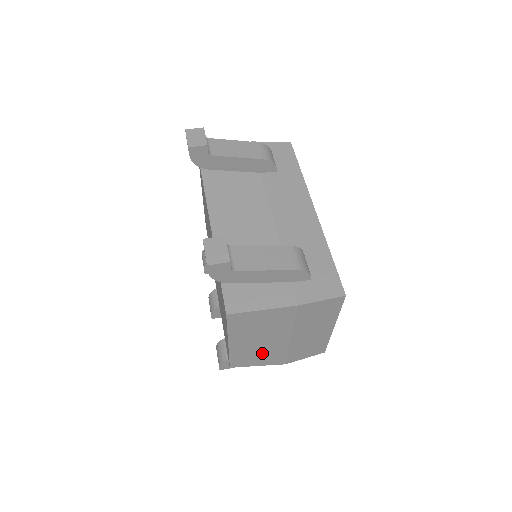
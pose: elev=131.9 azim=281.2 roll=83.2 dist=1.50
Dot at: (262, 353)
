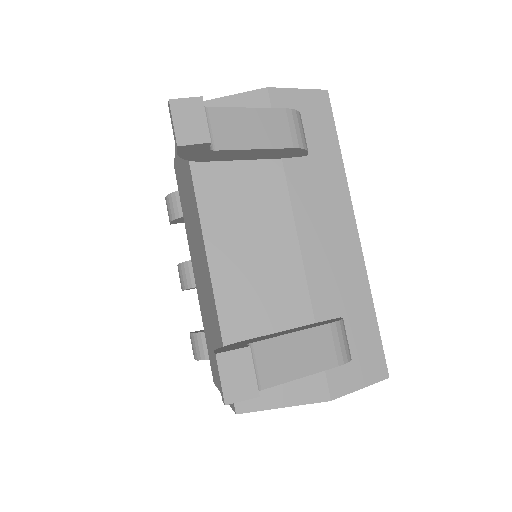
Dot at: occluded
